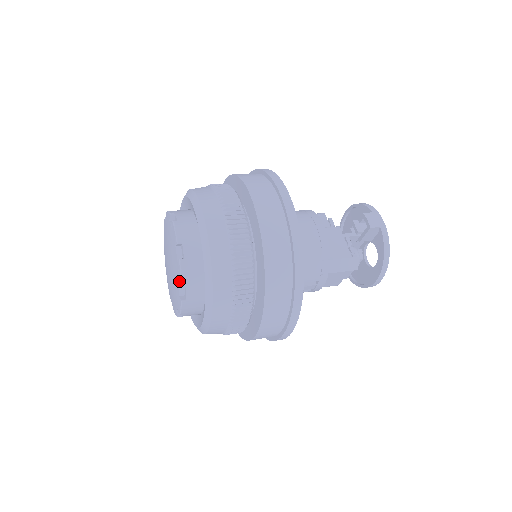
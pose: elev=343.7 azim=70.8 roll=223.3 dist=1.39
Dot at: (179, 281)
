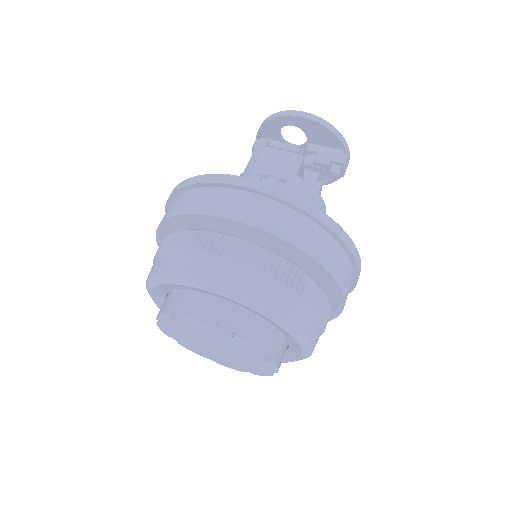
Dot at: (256, 374)
